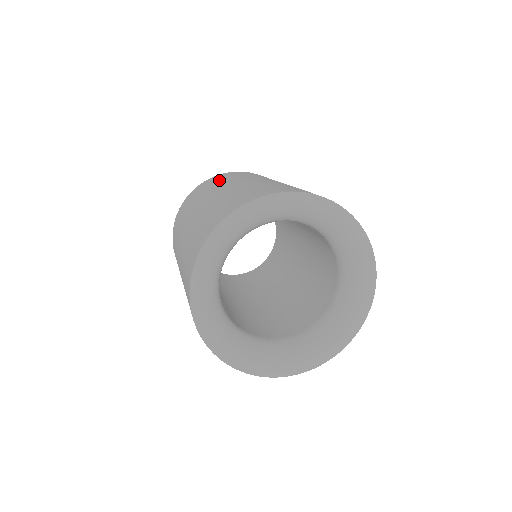
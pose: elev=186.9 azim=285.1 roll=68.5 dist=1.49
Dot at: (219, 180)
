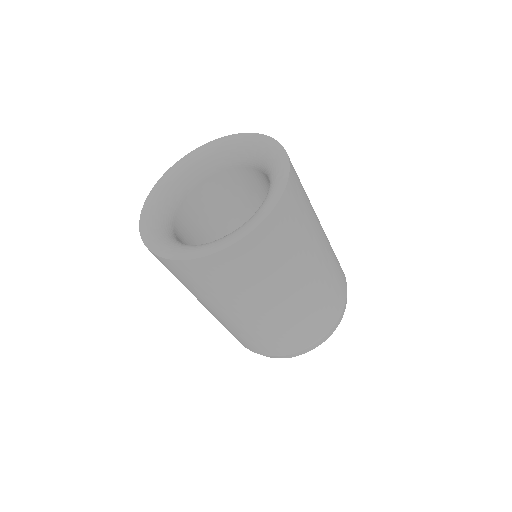
Dot at: occluded
